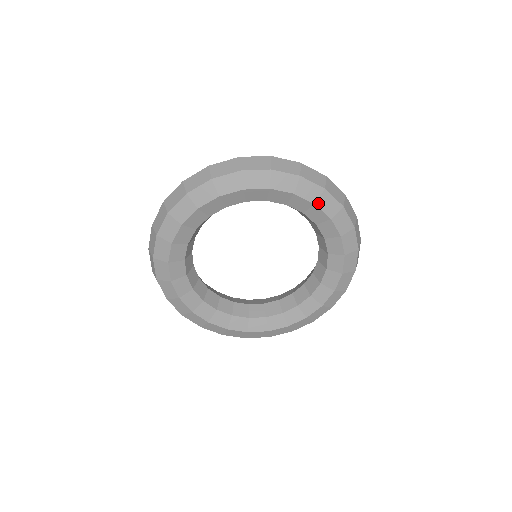
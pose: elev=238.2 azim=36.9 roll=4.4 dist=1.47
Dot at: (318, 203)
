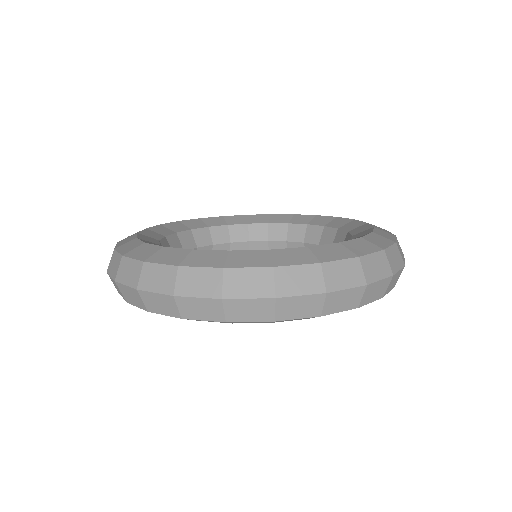
Dot at: occluded
